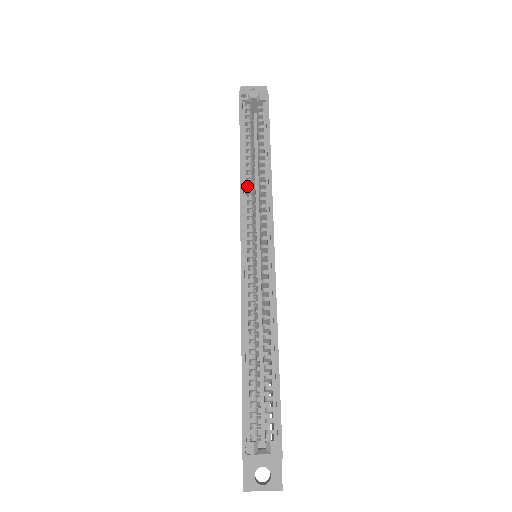
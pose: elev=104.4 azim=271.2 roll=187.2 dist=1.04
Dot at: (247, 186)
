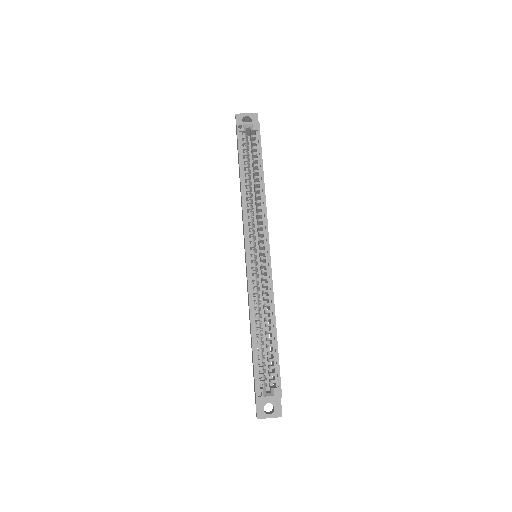
Dot at: (247, 204)
